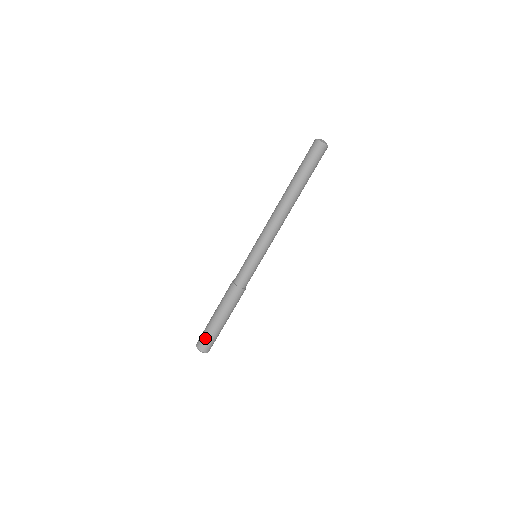
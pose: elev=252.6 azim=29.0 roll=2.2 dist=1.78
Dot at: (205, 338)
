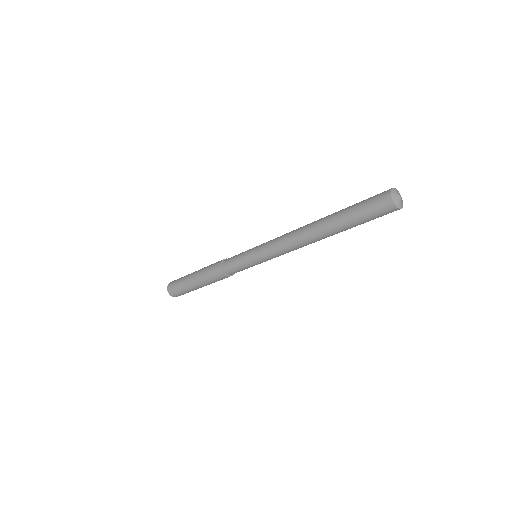
Dot at: (176, 285)
